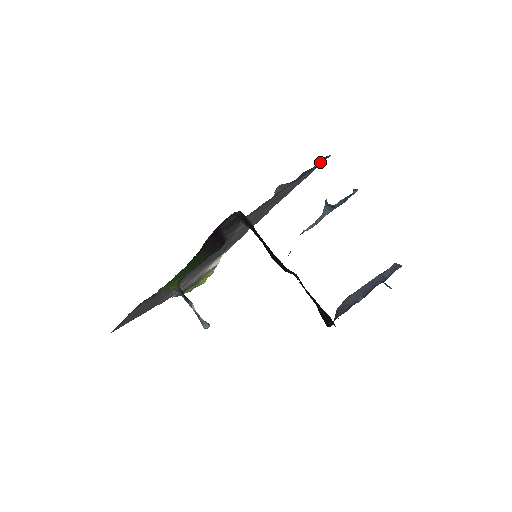
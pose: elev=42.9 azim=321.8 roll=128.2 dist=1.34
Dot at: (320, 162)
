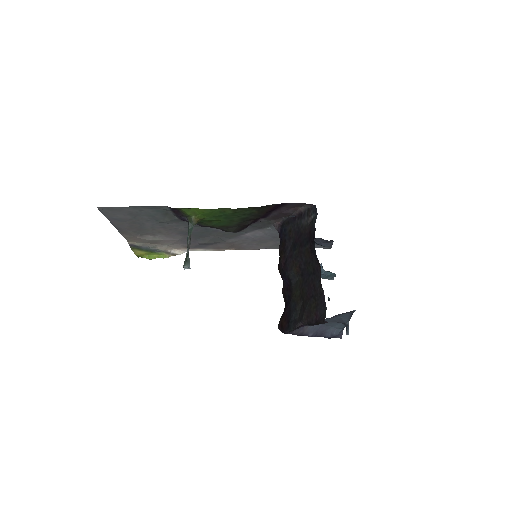
Dot at: (326, 244)
